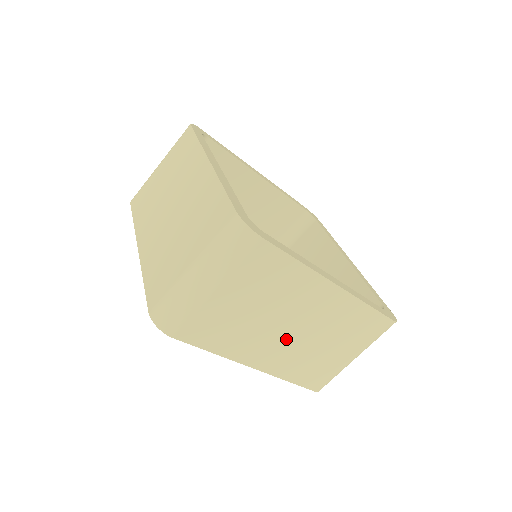
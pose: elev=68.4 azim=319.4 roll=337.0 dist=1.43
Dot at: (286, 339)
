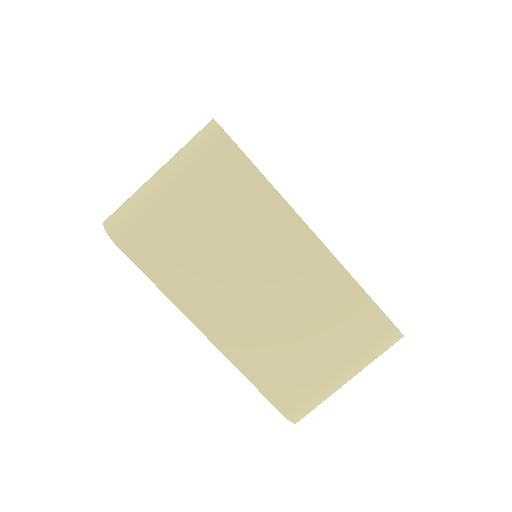
Dot at: (249, 301)
